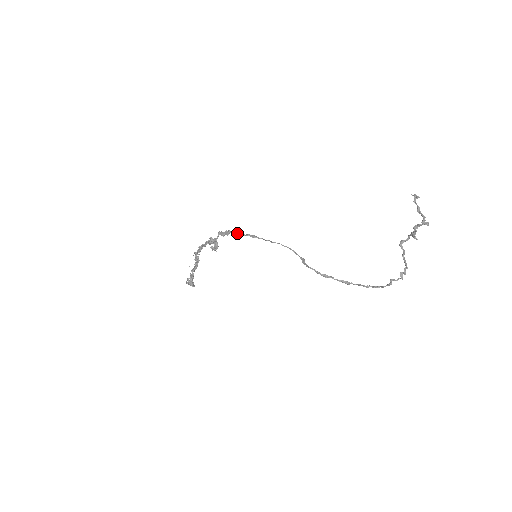
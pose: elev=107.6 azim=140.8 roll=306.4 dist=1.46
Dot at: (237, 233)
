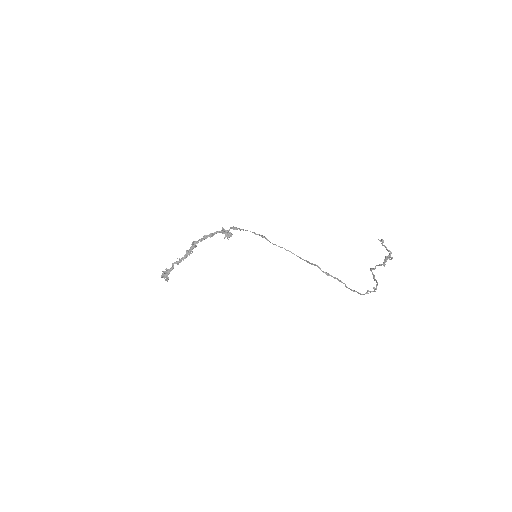
Dot at: occluded
